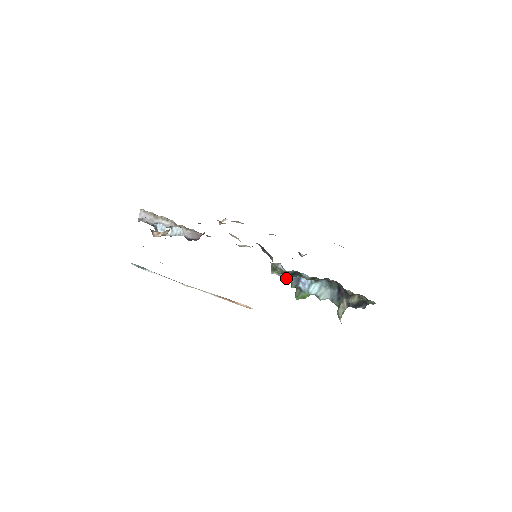
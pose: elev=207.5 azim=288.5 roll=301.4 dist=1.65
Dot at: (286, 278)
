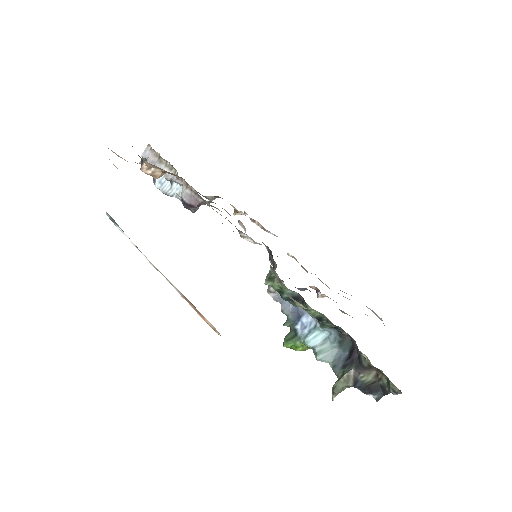
Dot at: (283, 308)
